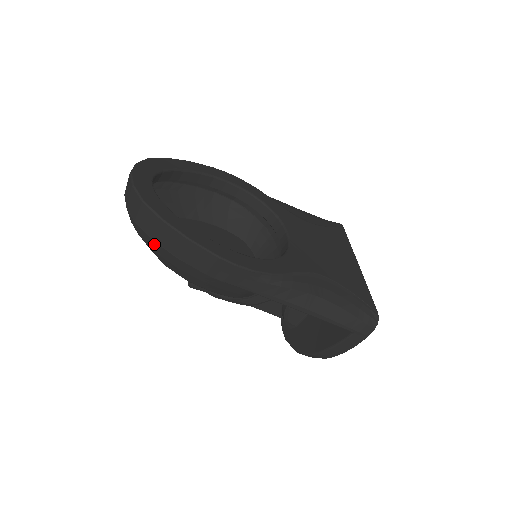
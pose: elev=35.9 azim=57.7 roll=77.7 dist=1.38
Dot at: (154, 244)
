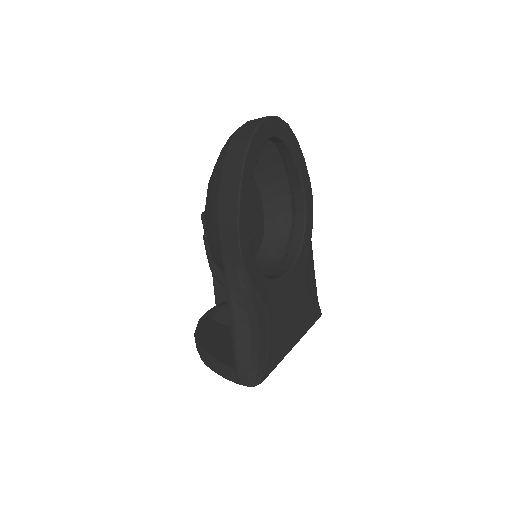
Dot at: (221, 166)
